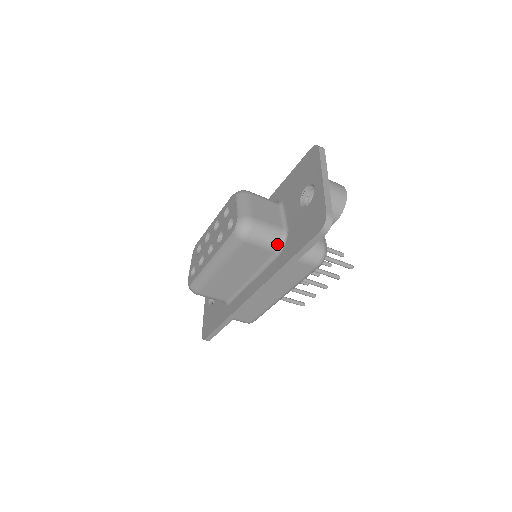
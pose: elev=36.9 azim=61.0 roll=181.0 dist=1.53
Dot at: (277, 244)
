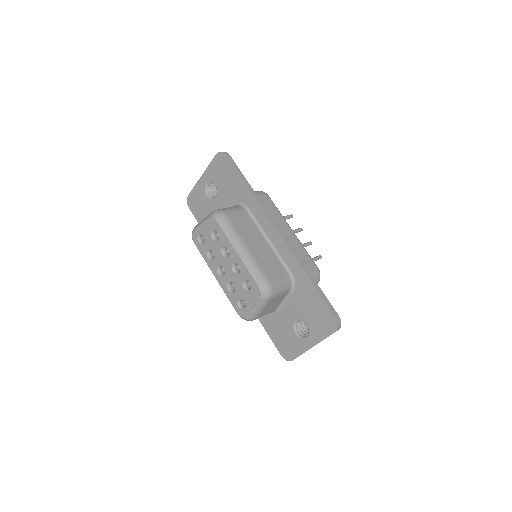
Dot at: occluded
